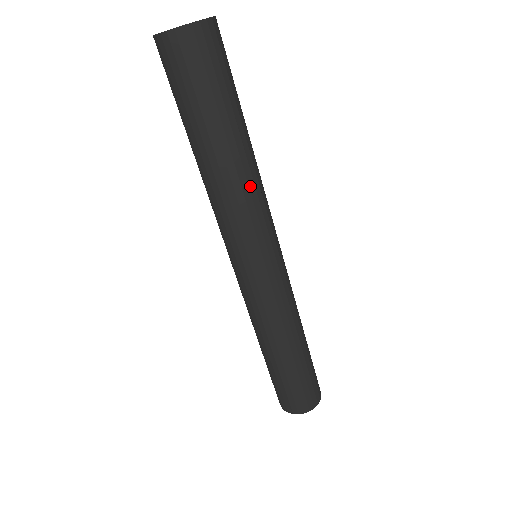
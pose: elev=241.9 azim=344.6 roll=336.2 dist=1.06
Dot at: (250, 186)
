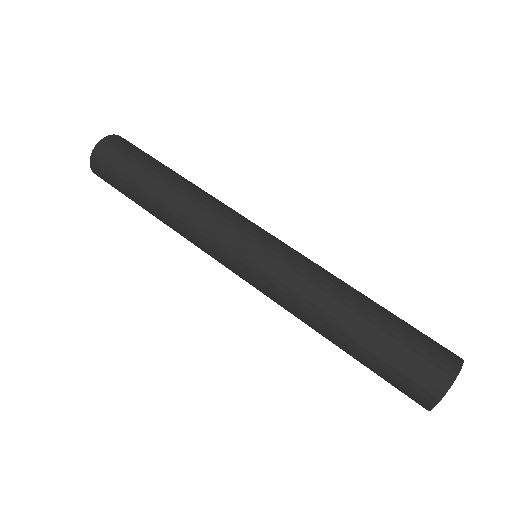
Dot at: occluded
